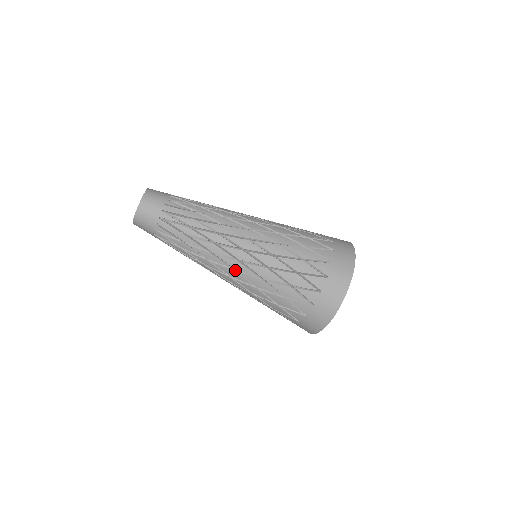
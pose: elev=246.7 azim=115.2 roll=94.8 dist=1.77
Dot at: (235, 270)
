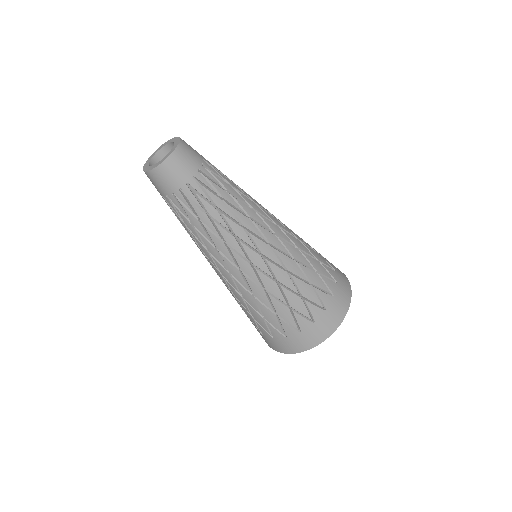
Dot at: (231, 274)
